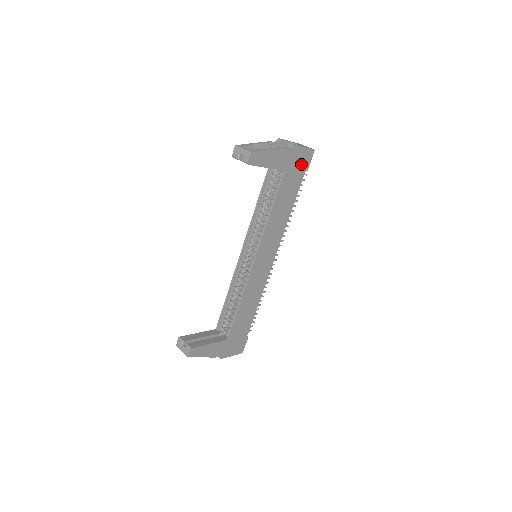
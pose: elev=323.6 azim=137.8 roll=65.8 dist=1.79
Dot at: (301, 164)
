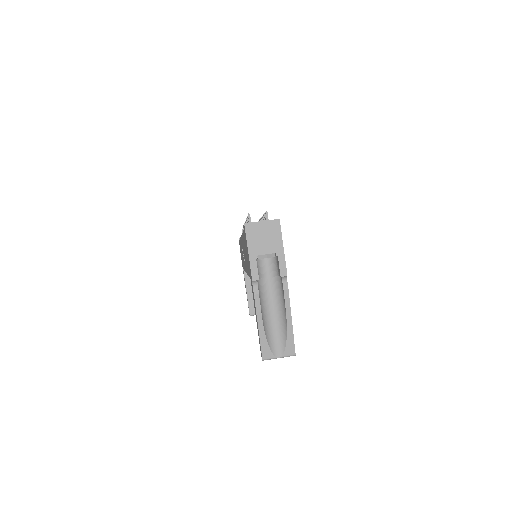
Dot at: occluded
